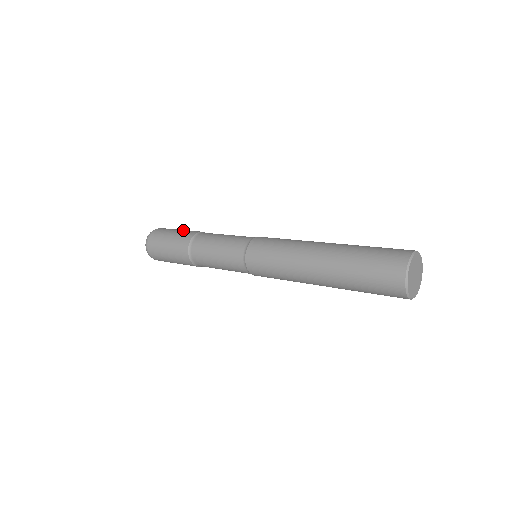
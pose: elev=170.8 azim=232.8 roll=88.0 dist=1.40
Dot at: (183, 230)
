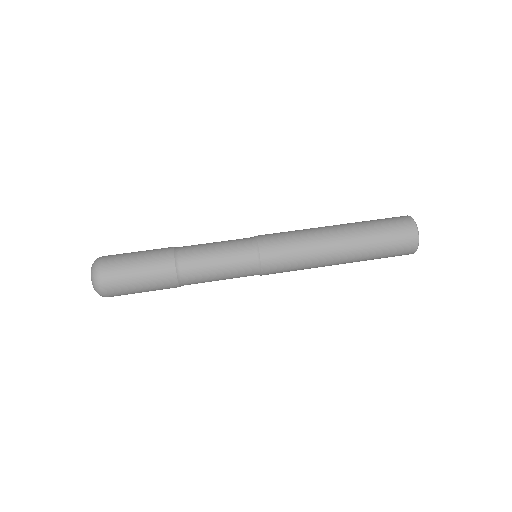
Dot at: (147, 272)
